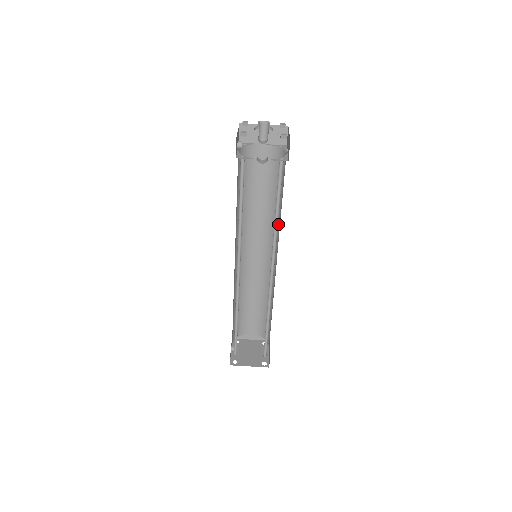
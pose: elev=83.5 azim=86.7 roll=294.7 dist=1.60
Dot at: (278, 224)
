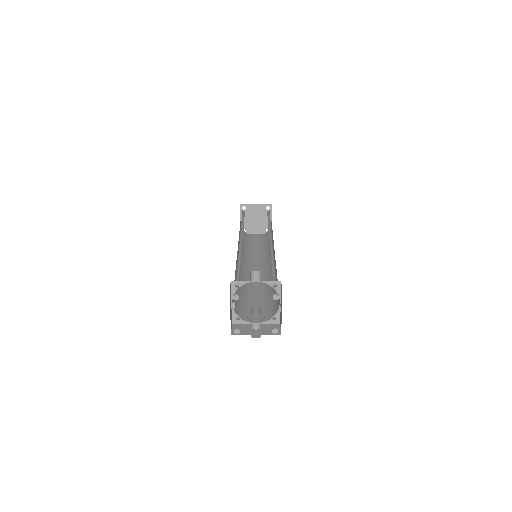
Dot at: occluded
